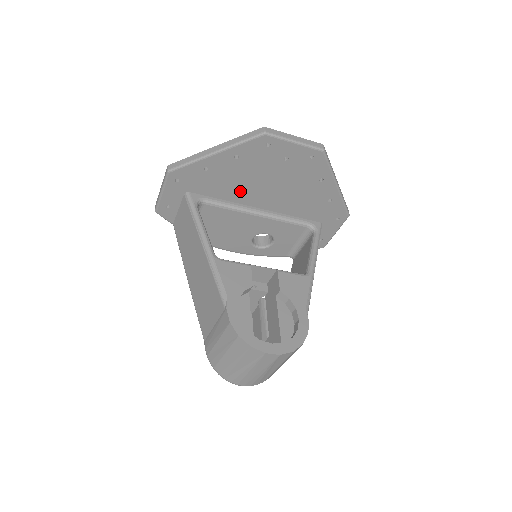
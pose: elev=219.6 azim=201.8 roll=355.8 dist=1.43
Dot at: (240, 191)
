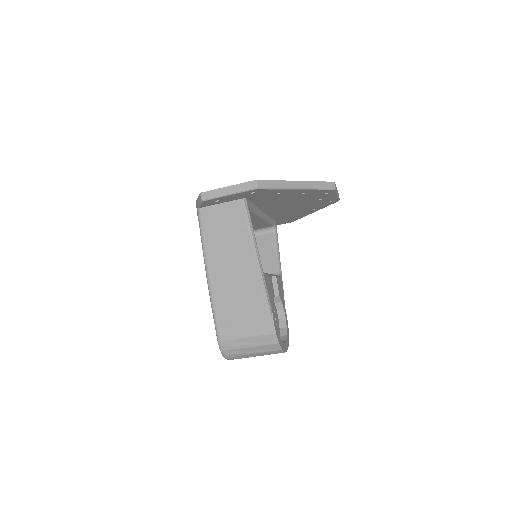
Dot at: (272, 204)
